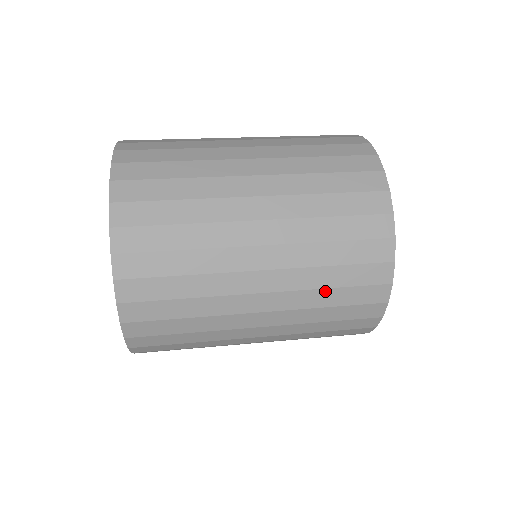
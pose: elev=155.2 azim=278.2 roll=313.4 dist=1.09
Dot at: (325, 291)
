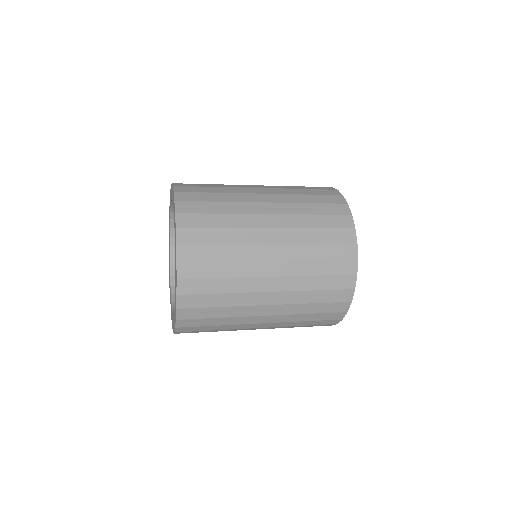
Dot at: (306, 315)
